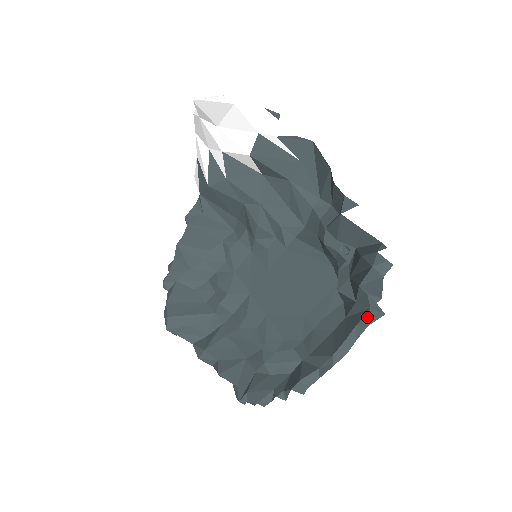
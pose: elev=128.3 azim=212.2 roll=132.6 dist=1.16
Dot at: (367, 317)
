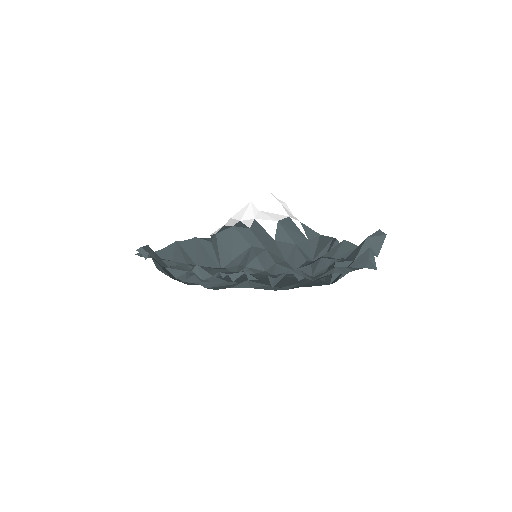
Dot at: (365, 263)
